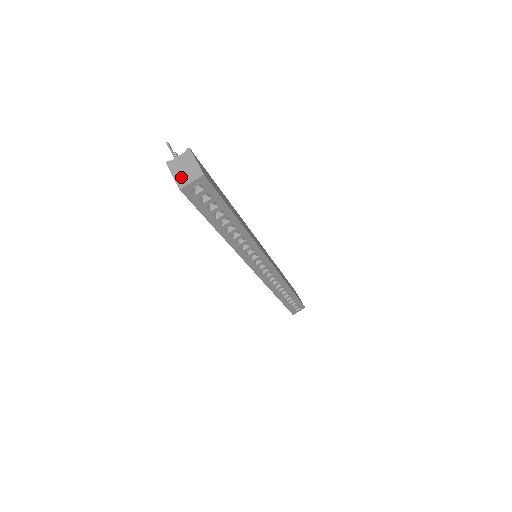
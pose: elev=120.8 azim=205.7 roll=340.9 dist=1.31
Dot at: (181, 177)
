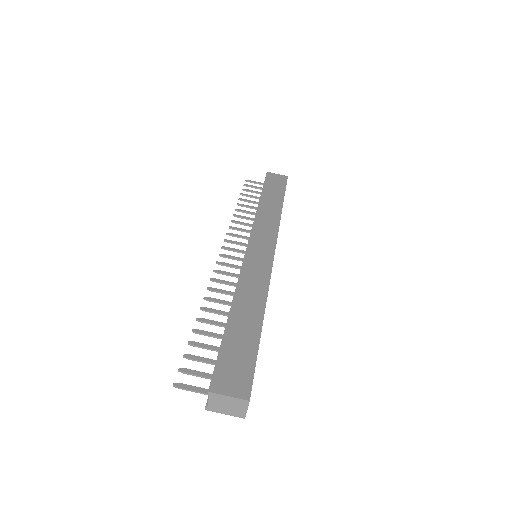
Dot at: (233, 412)
